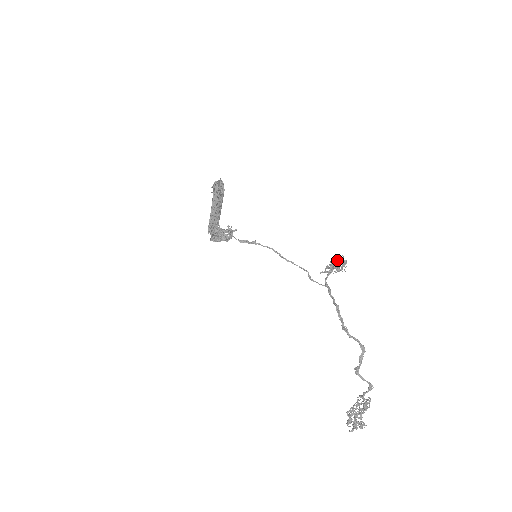
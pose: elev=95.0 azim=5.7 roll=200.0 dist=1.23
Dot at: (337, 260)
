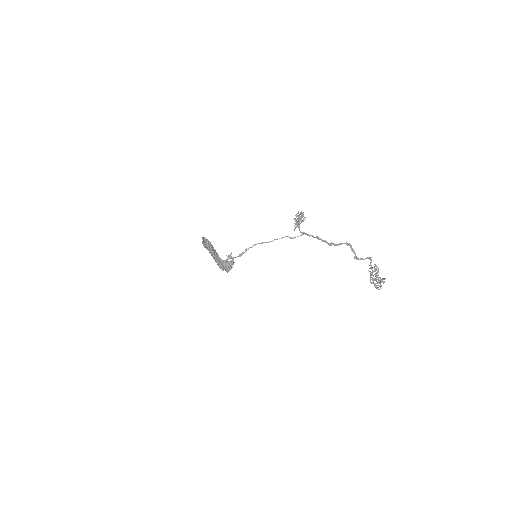
Dot at: (297, 216)
